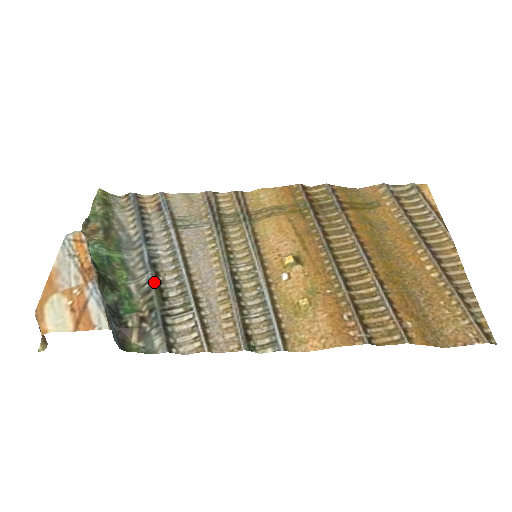
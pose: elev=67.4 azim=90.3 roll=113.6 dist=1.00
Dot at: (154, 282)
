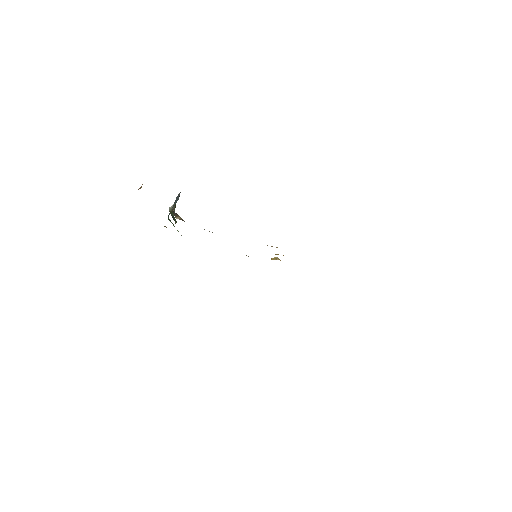
Dot at: occluded
